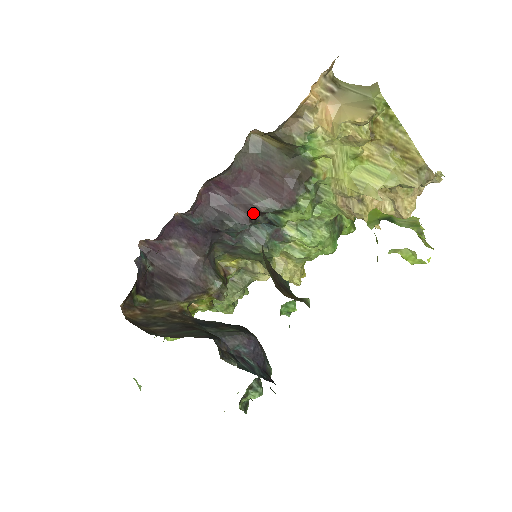
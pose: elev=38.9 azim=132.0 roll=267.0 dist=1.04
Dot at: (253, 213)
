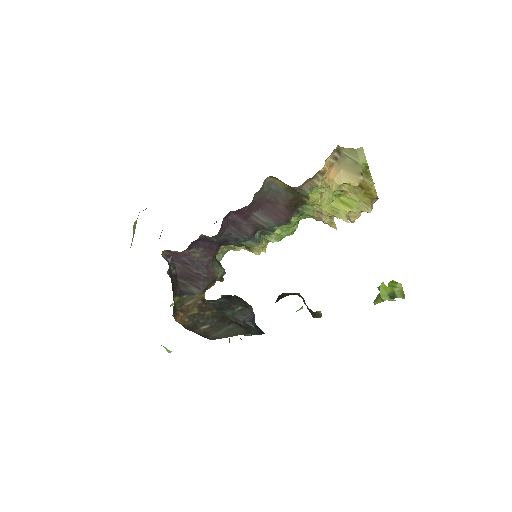
Dot at: (258, 229)
